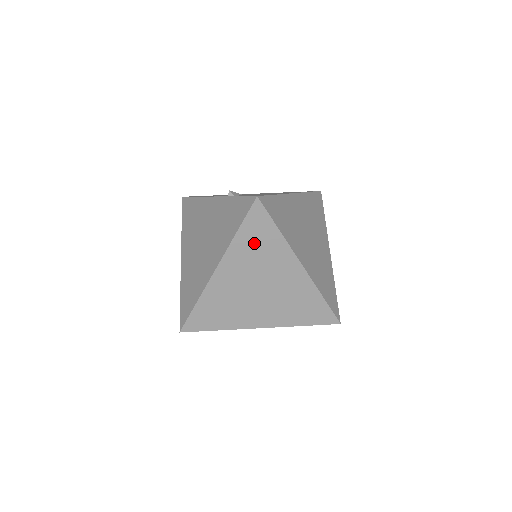
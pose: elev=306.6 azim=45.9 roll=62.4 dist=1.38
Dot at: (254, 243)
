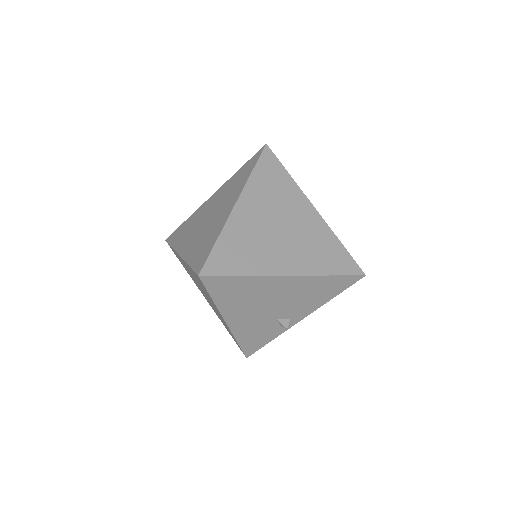
Dot at: (269, 182)
